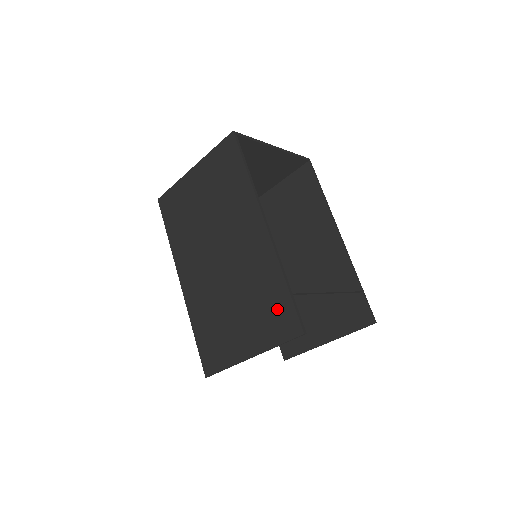
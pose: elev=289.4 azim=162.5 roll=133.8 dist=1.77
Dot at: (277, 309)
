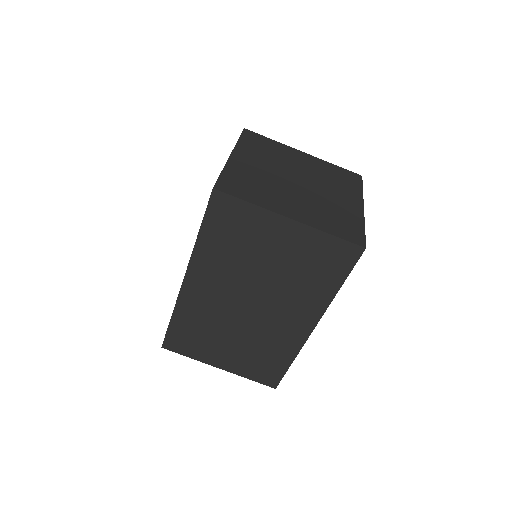
Dot at: (269, 368)
